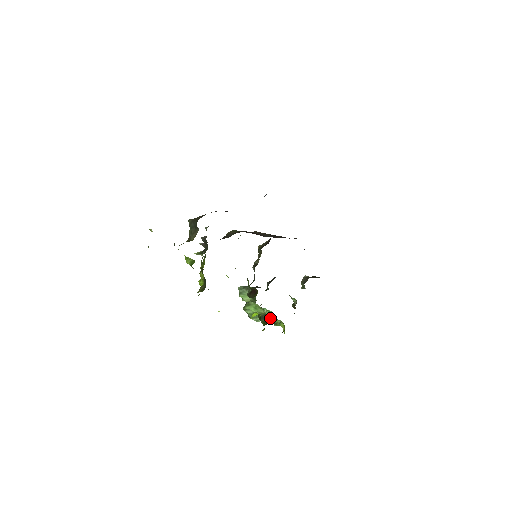
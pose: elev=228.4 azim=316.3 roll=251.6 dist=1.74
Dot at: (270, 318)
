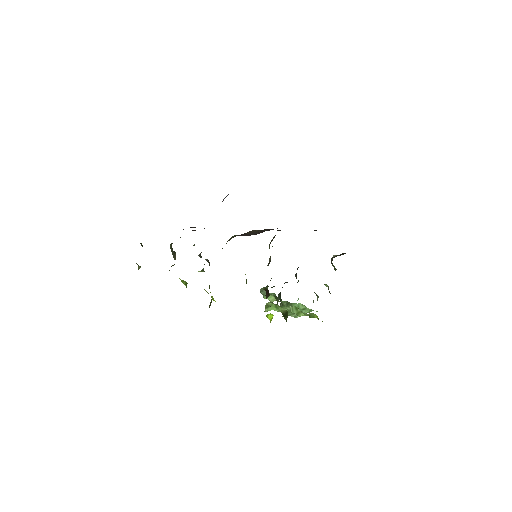
Dot at: (299, 312)
